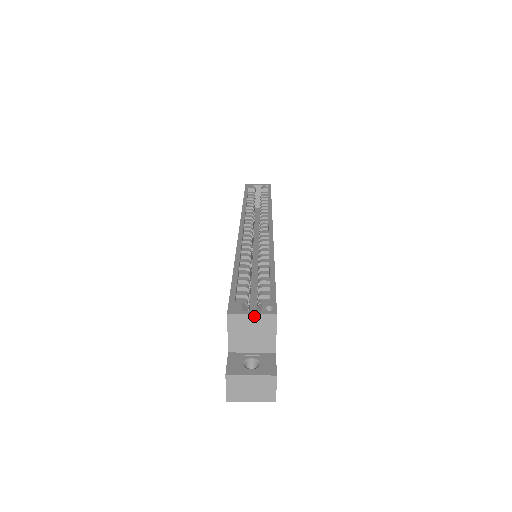
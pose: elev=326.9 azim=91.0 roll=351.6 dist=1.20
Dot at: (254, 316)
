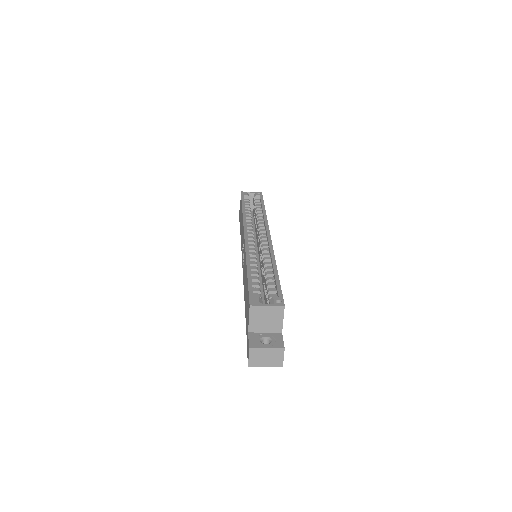
Dot at: (269, 307)
